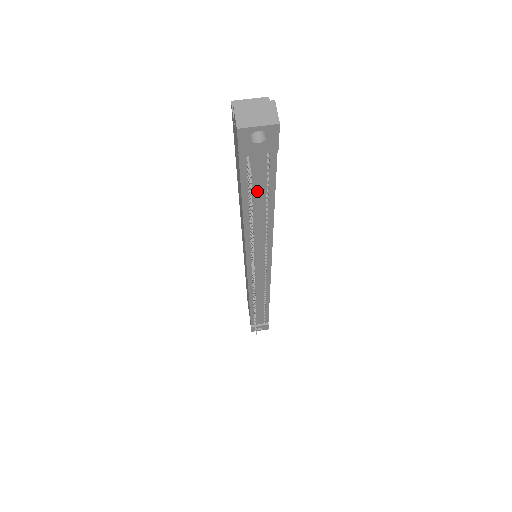
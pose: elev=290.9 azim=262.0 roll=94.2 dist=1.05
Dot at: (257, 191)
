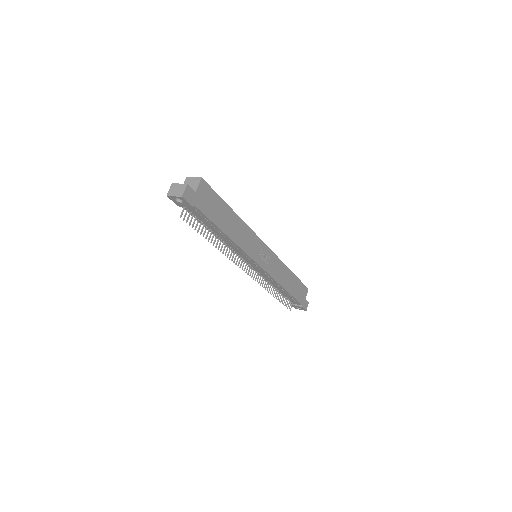
Dot at: (205, 222)
